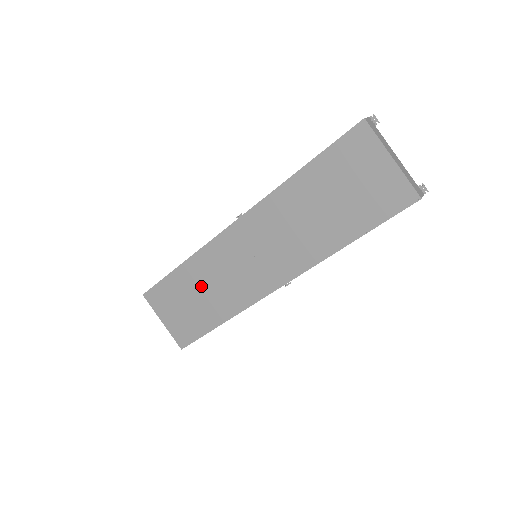
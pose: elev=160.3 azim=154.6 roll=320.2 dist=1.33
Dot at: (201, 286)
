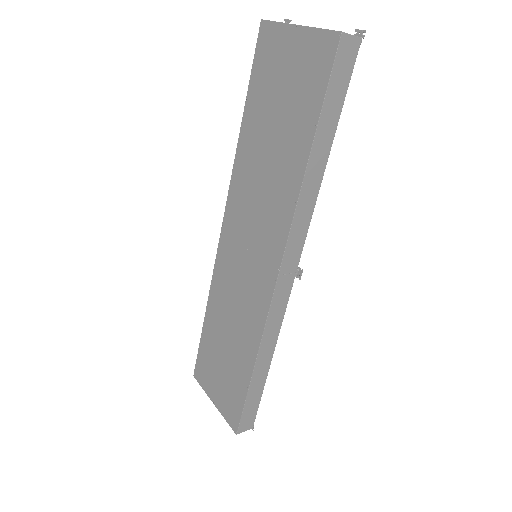
Dot at: (224, 328)
